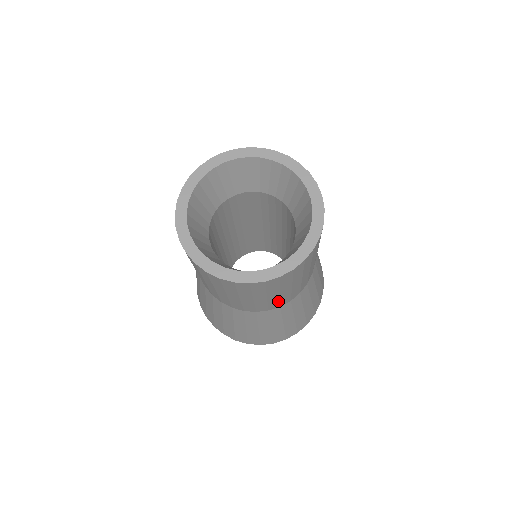
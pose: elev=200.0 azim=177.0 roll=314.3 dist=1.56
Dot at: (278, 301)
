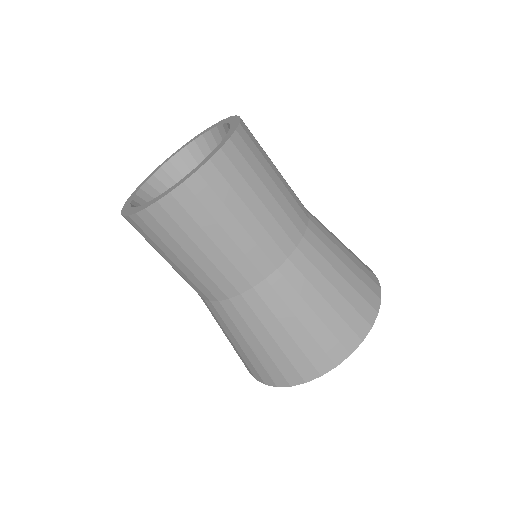
Dot at: (233, 268)
